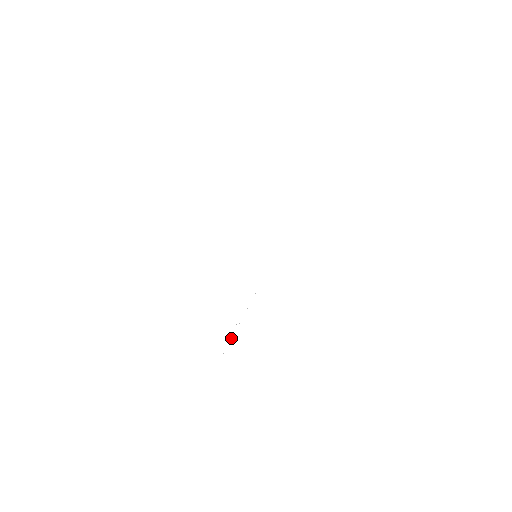
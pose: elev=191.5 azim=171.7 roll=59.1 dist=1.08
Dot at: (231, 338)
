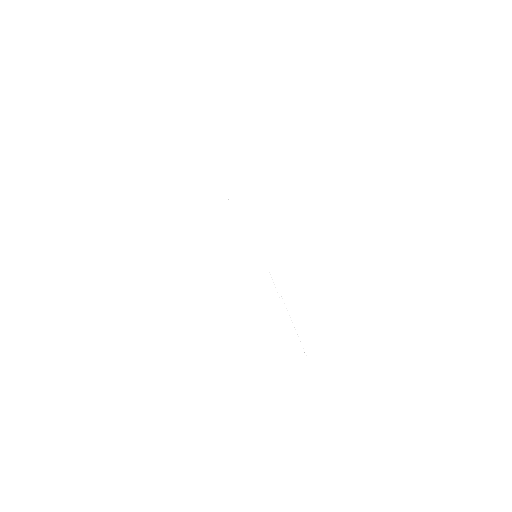
Dot at: occluded
